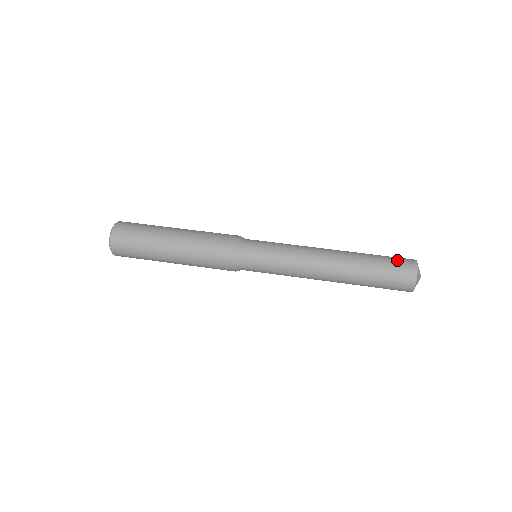
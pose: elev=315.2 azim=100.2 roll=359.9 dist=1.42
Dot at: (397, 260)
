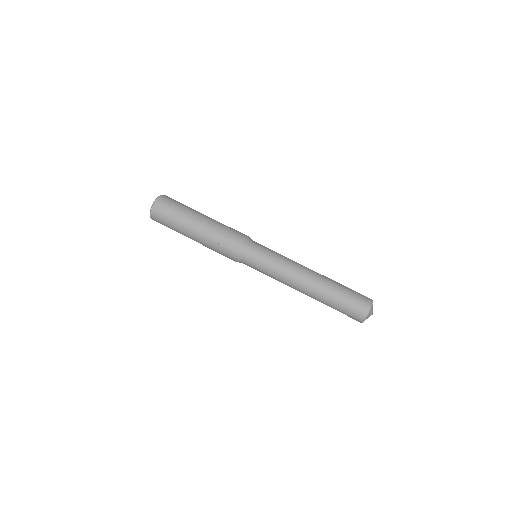
Dot at: (354, 306)
